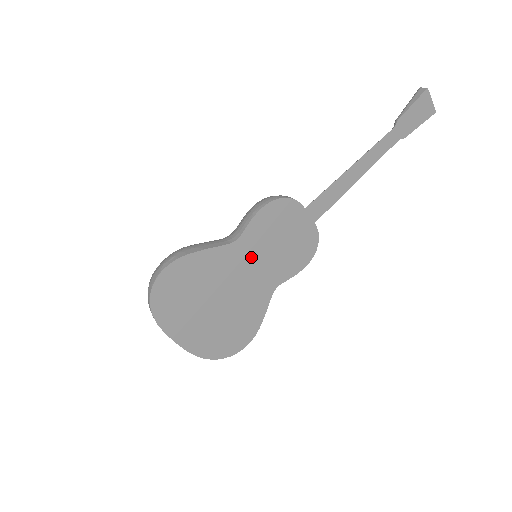
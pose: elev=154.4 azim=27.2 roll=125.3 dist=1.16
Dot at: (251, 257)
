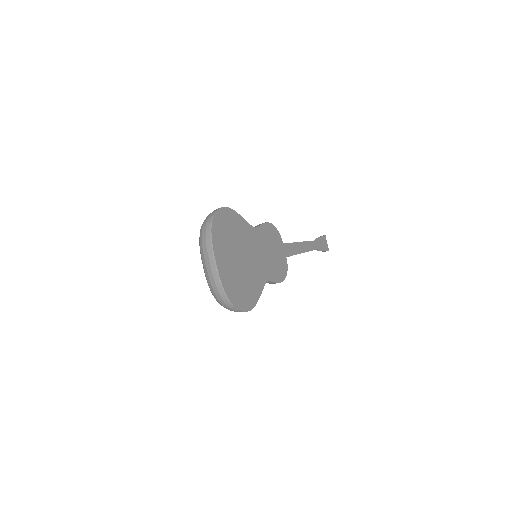
Dot at: (259, 246)
